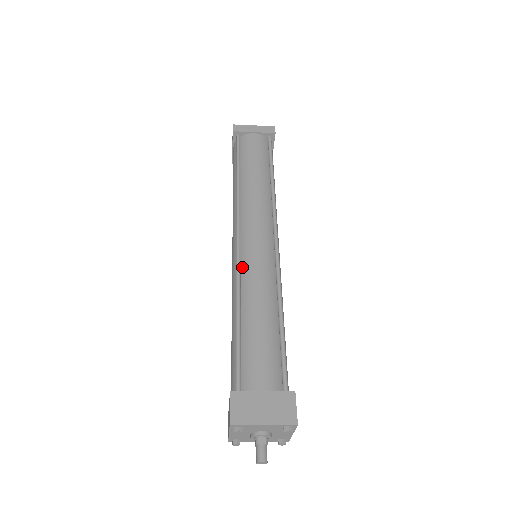
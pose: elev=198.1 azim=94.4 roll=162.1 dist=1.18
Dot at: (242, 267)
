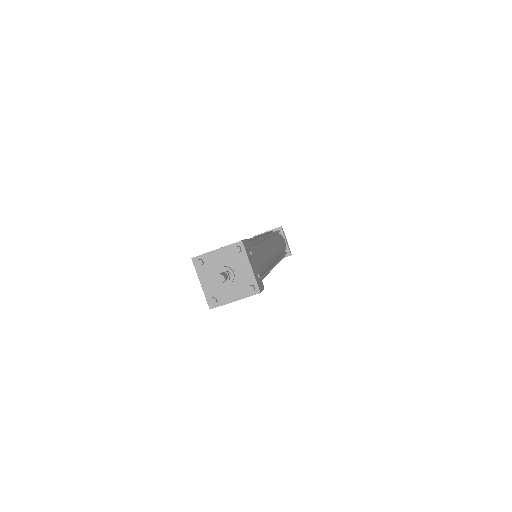
Dot at: occluded
